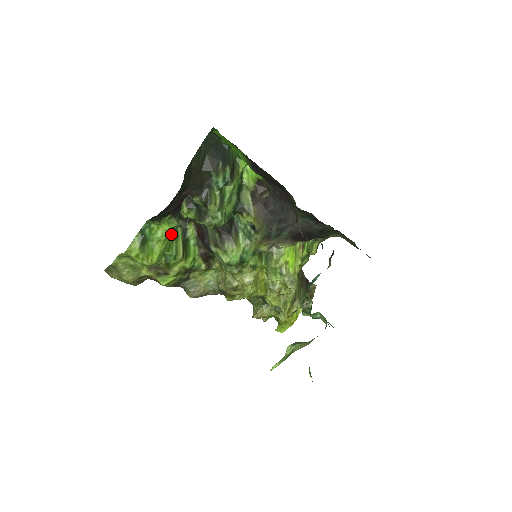
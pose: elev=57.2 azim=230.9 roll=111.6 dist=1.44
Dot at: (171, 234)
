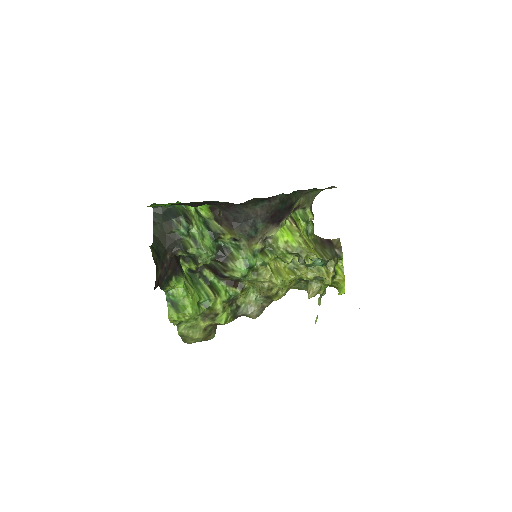
Dot at: (191, 287)
